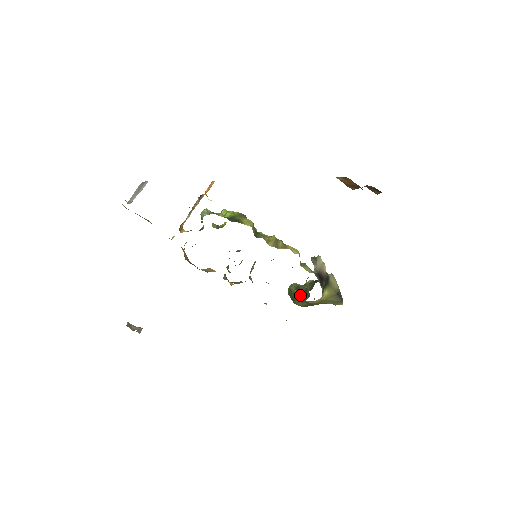
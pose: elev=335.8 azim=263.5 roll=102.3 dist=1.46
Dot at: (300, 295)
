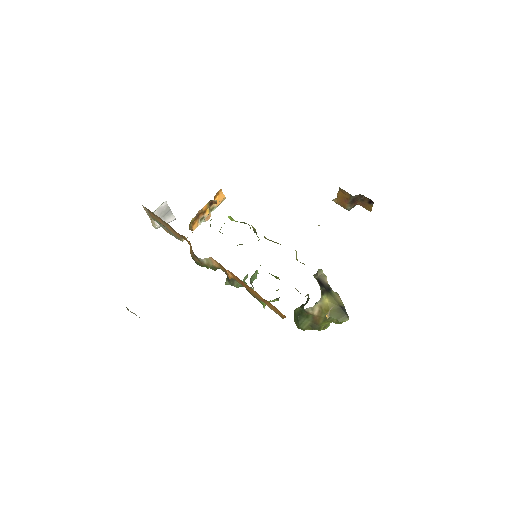
Dot at: (302, 308)
